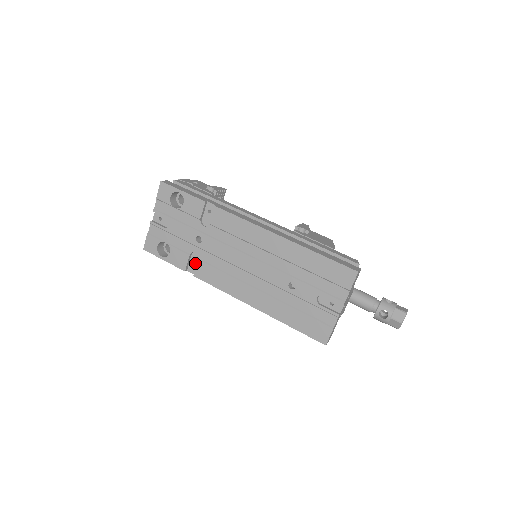
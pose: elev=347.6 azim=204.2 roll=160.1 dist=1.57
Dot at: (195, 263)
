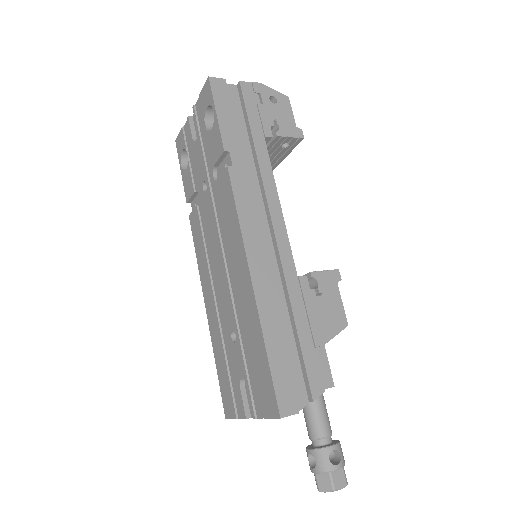
Dot at: (197, 204)
